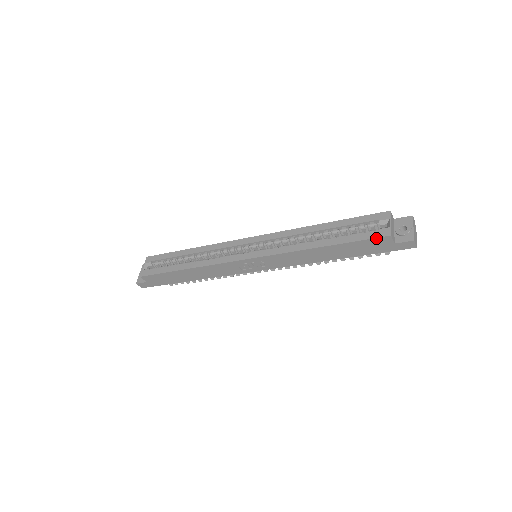
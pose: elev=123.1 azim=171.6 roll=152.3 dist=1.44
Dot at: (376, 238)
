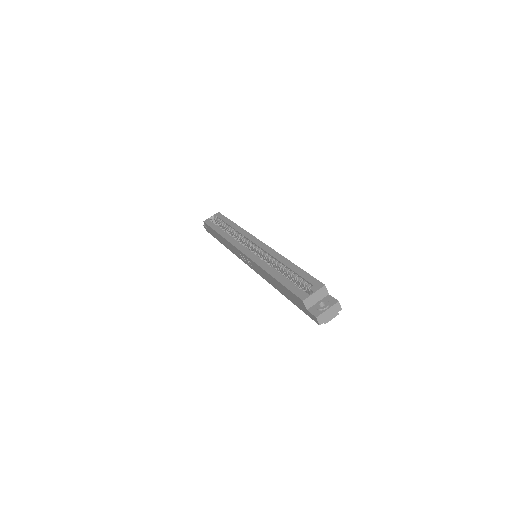
Dot at: (296, 295)
